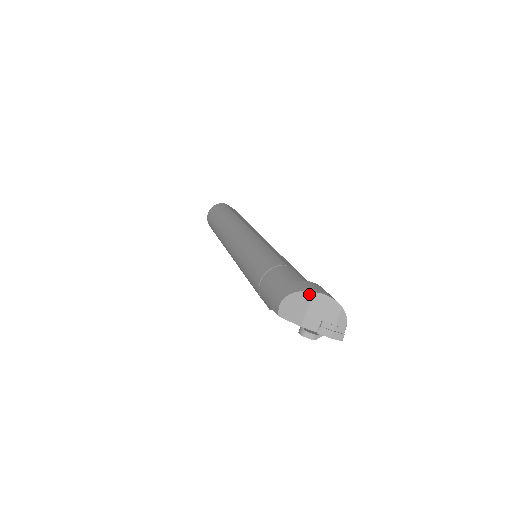
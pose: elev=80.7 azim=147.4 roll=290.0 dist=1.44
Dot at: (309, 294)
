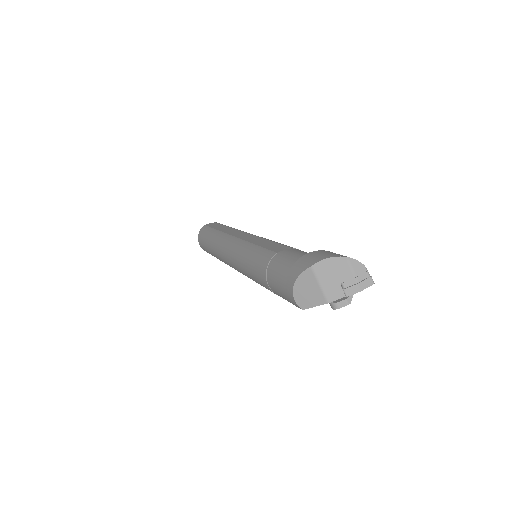
Dot at: (308, 271)
